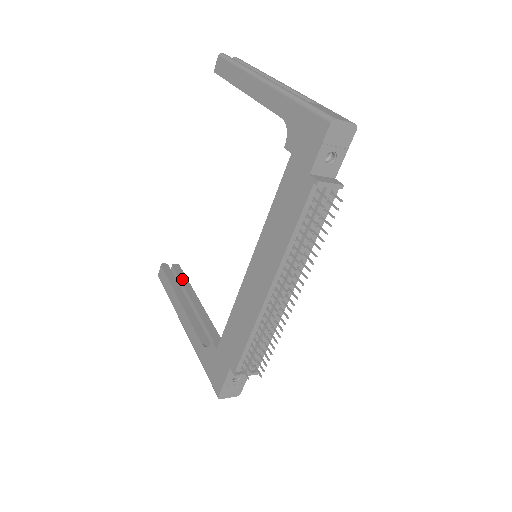
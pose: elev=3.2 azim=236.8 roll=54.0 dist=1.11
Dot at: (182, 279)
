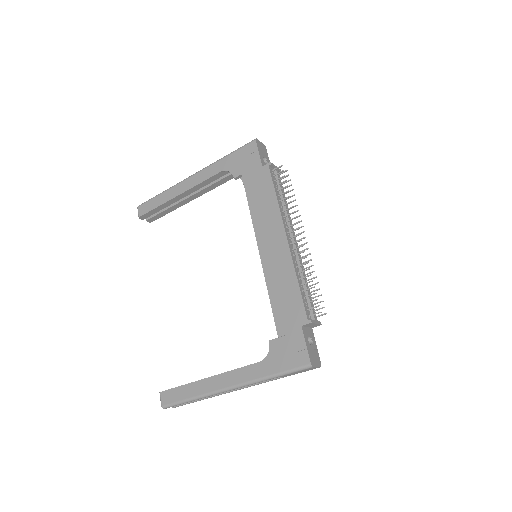
Dot at: occluded
